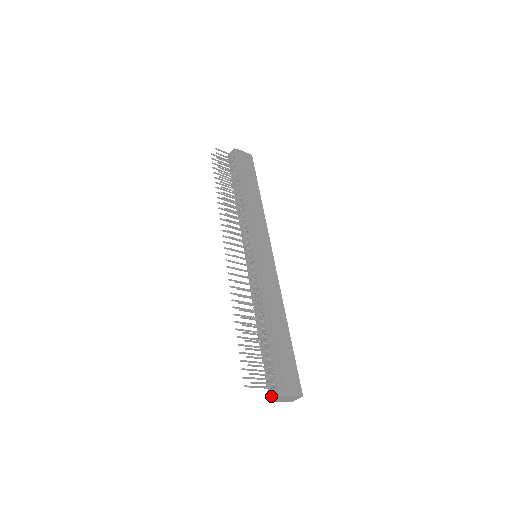
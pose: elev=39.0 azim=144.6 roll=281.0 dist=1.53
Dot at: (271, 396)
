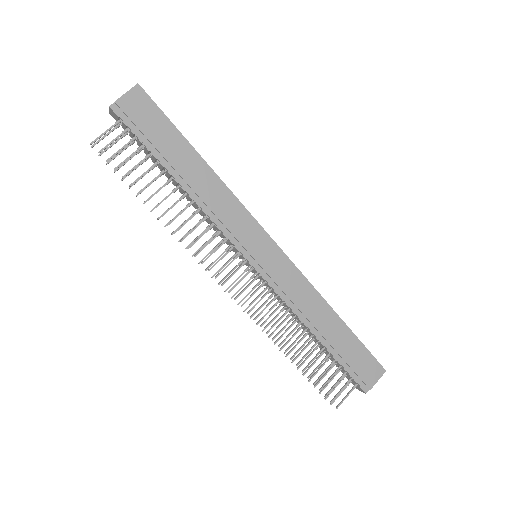
Dot at: (357, 388)
